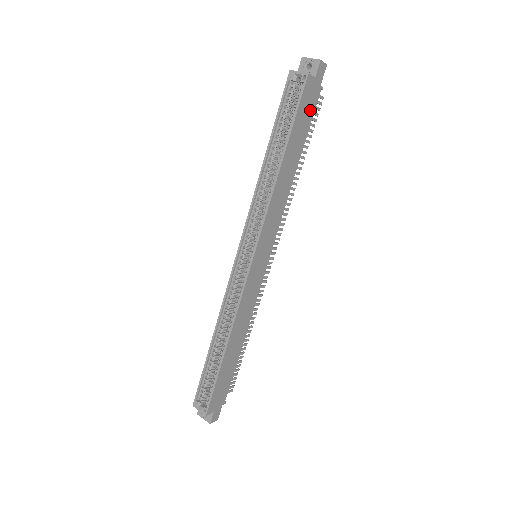
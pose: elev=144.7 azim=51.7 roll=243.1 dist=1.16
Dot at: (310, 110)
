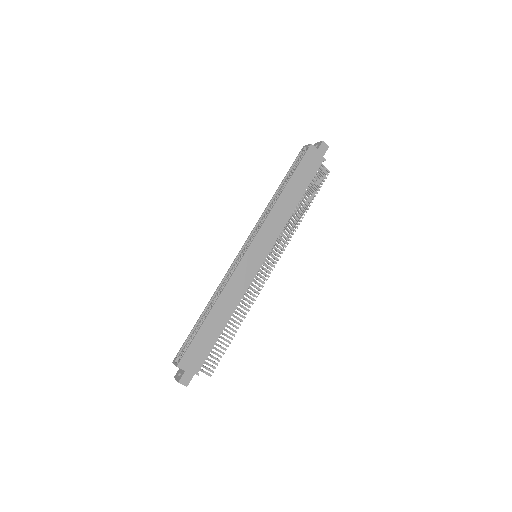
Dot at: (313, 168)
